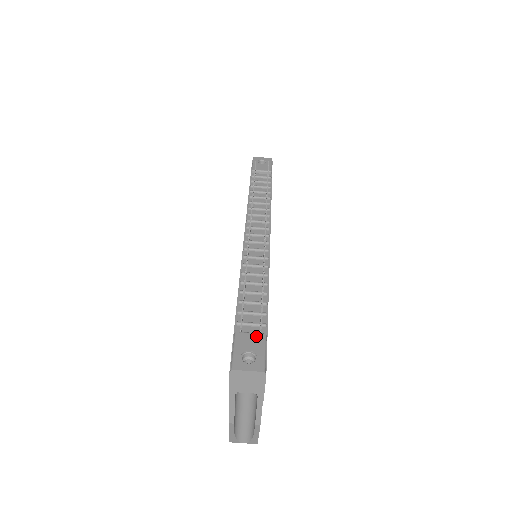
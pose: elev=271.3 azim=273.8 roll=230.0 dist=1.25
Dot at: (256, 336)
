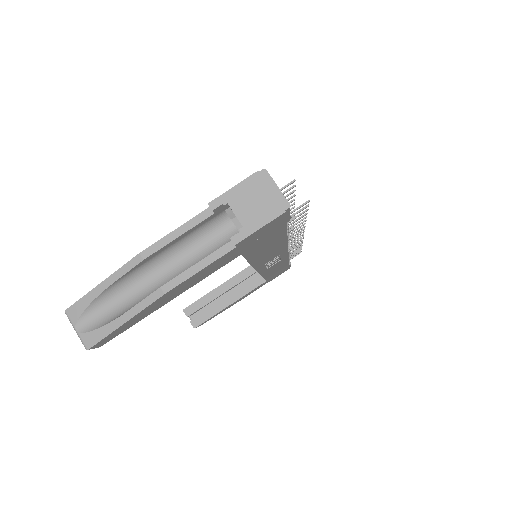
Dot at: occluded
